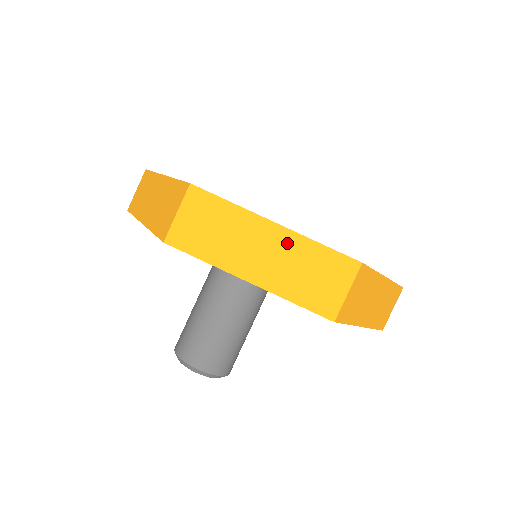
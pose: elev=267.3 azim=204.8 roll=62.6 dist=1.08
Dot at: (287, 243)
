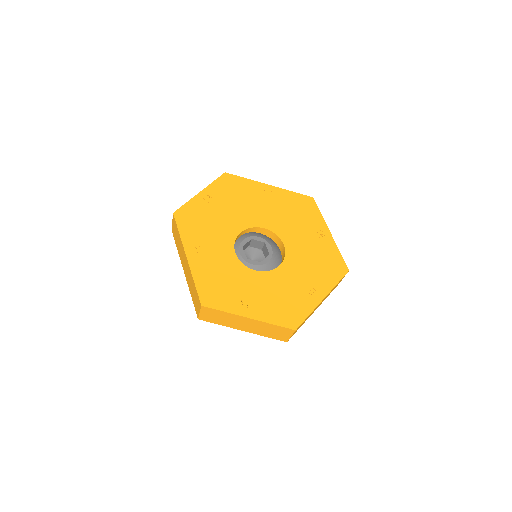
Dot at: (257, 323)
